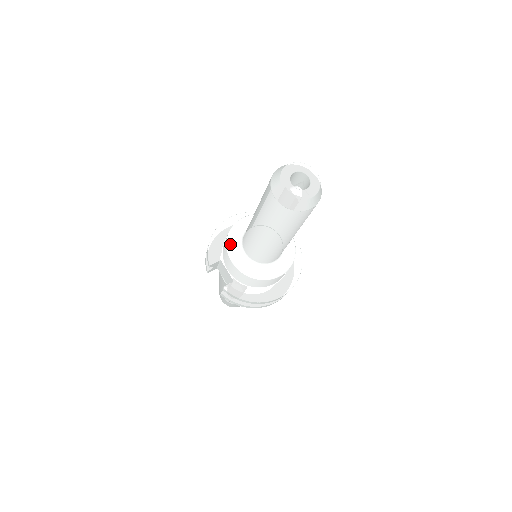
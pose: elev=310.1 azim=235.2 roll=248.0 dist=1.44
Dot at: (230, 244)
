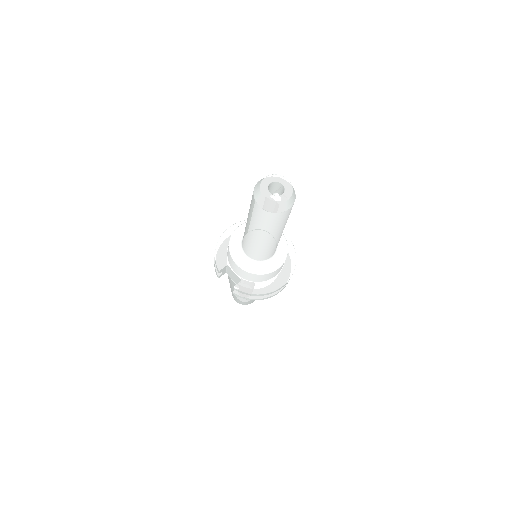
Dot at: (232, 250)
